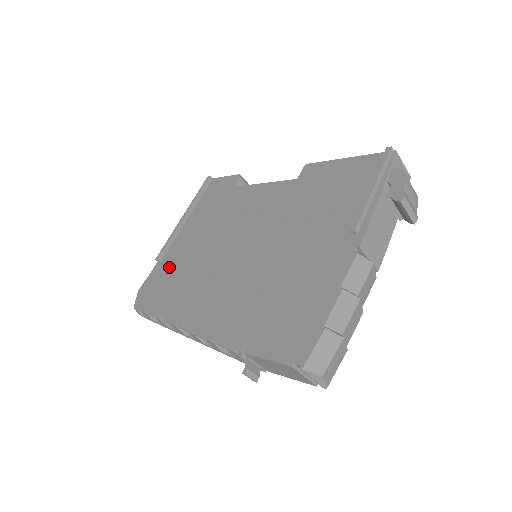
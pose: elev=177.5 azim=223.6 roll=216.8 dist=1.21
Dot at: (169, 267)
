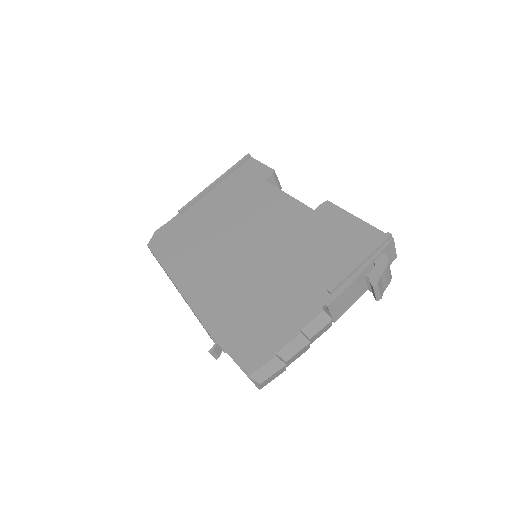
Dot at: (187, 225)
